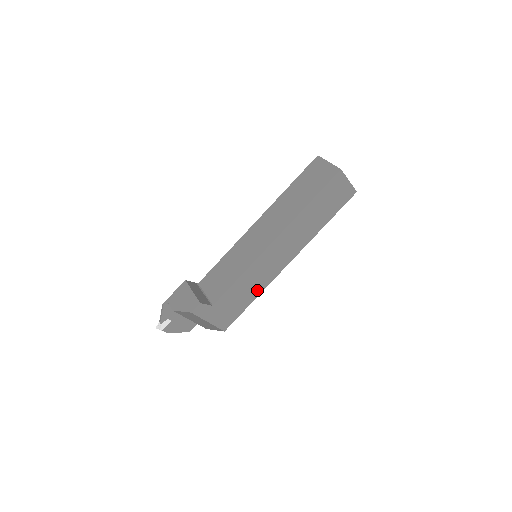
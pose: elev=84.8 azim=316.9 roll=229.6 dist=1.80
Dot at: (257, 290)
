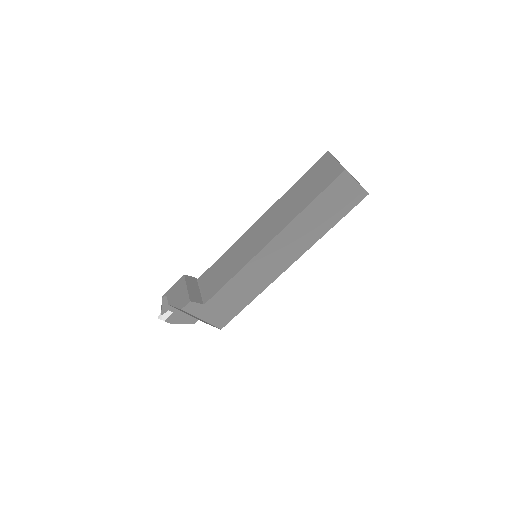
Dot at: (254, 292)
